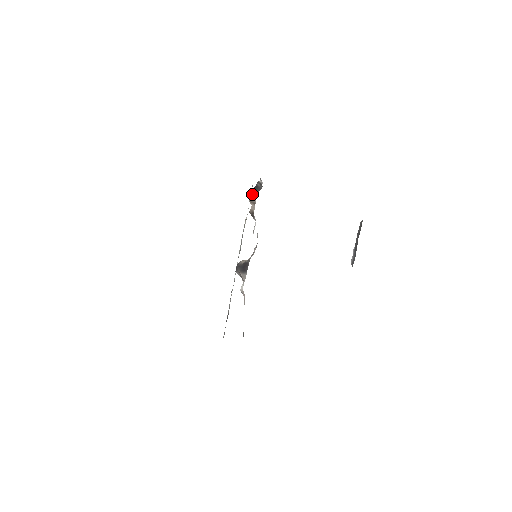
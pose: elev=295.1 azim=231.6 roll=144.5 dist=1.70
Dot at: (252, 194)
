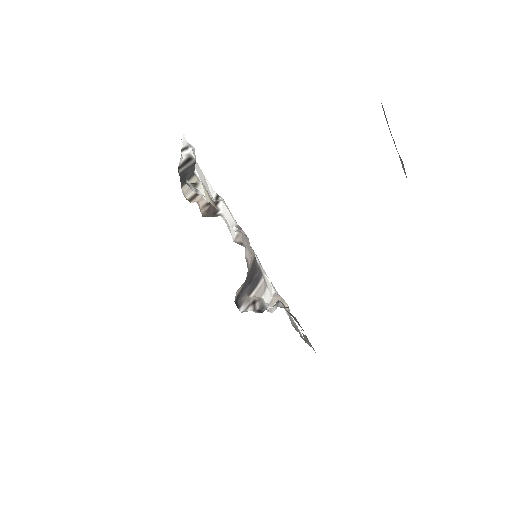
Dot at: (185, 188)
